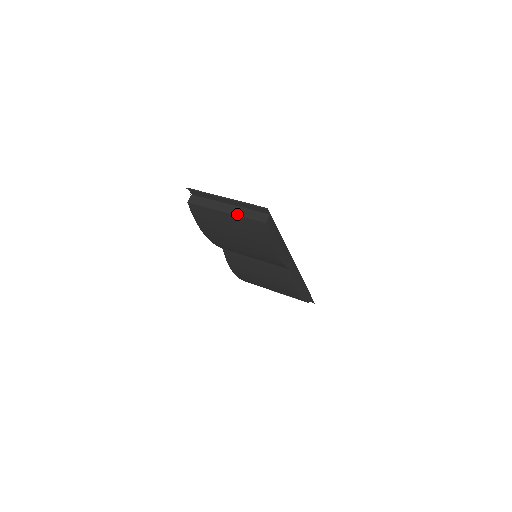
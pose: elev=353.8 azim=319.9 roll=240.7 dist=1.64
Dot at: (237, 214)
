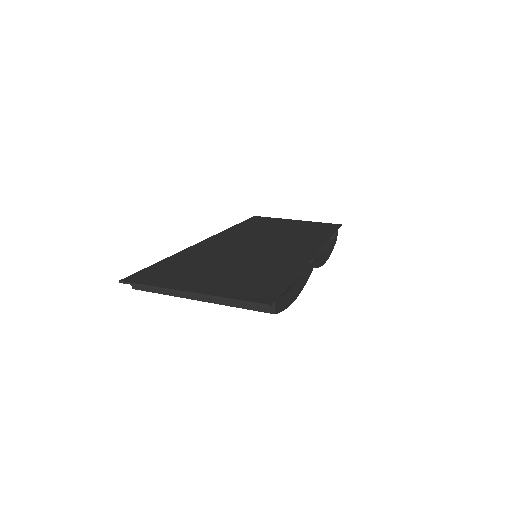
Dot at: (220, 303)
